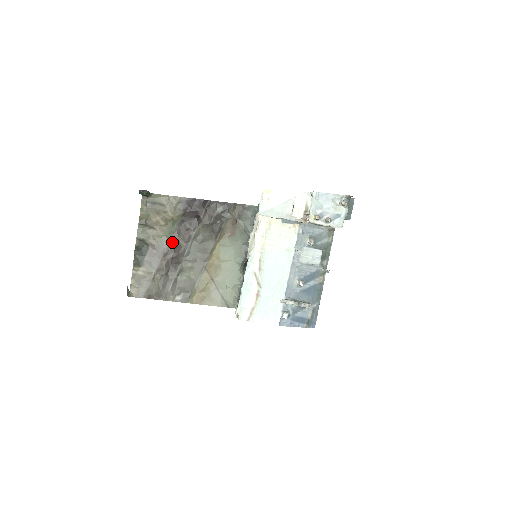
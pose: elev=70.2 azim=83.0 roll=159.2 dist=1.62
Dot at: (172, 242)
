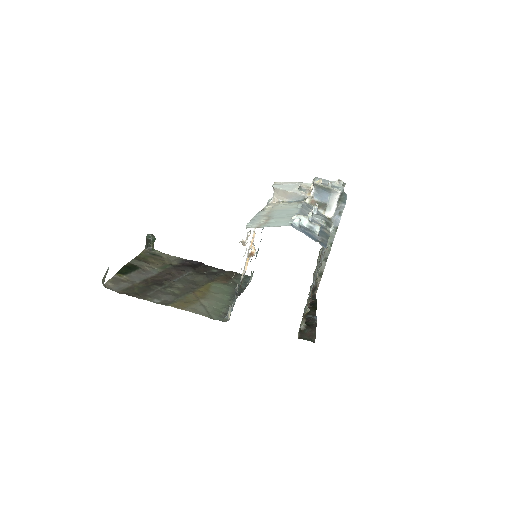
Dot at: (163, 272)
